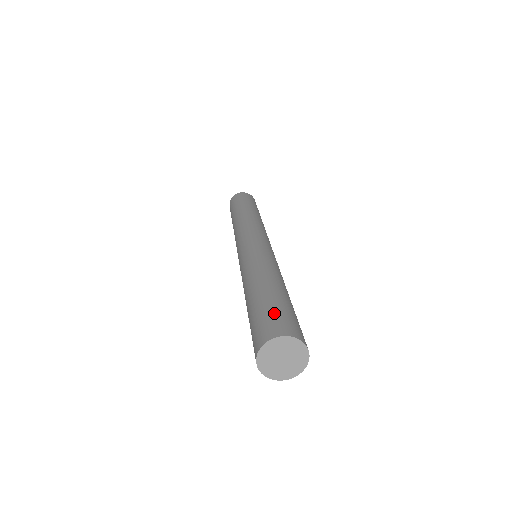
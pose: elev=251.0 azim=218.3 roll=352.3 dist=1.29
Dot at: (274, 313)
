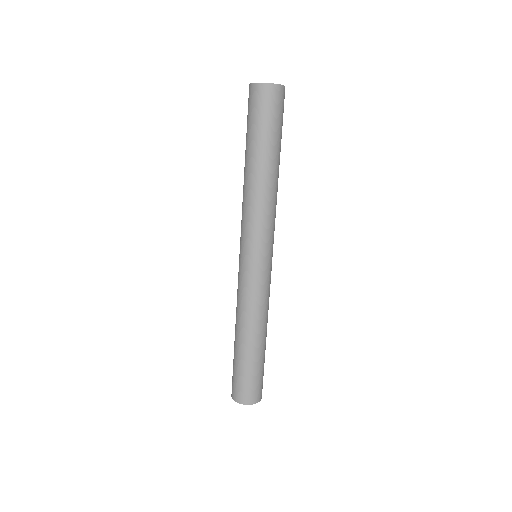
Dot at: (260, 380)
